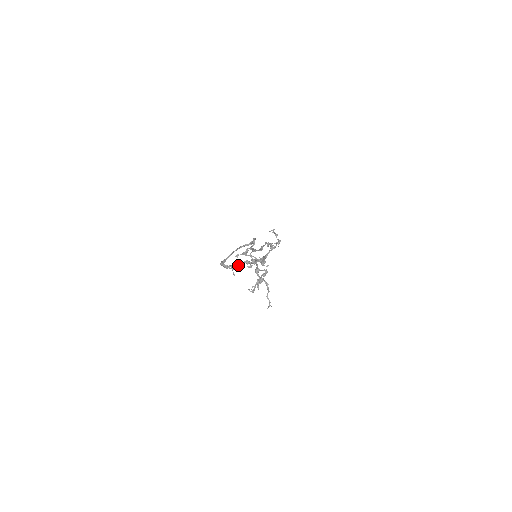
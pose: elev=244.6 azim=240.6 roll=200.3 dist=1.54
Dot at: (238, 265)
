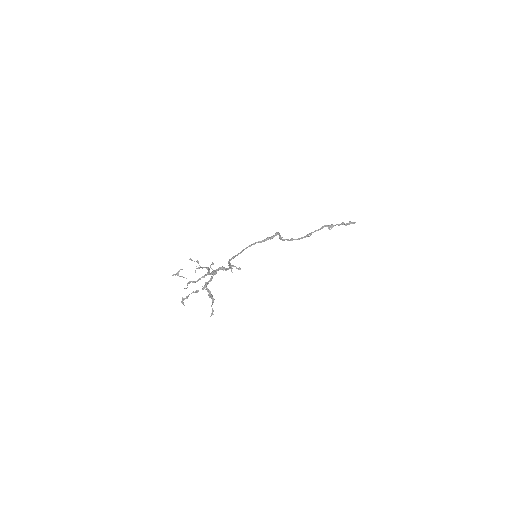
Dot at: occluded
